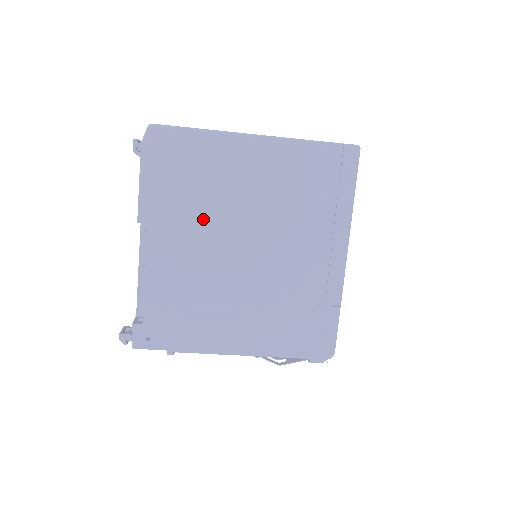
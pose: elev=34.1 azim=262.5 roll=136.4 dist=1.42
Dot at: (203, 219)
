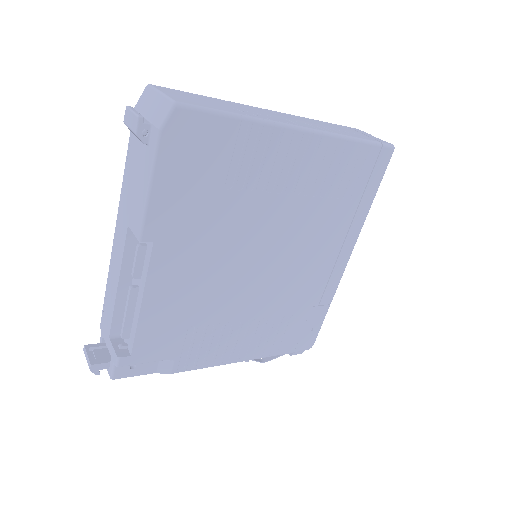
Dot at: (223, 231)
